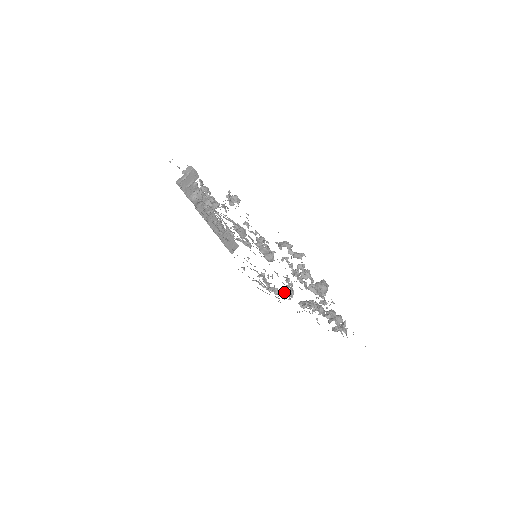
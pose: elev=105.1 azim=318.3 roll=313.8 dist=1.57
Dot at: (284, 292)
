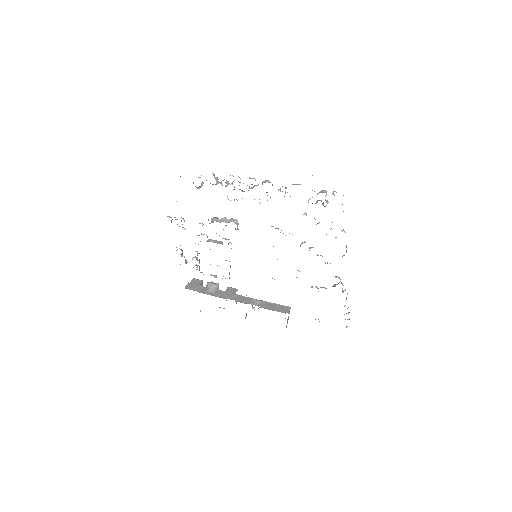
Dot at: occluded
